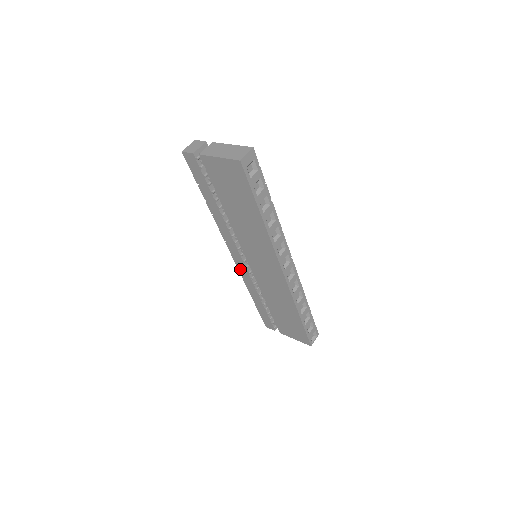
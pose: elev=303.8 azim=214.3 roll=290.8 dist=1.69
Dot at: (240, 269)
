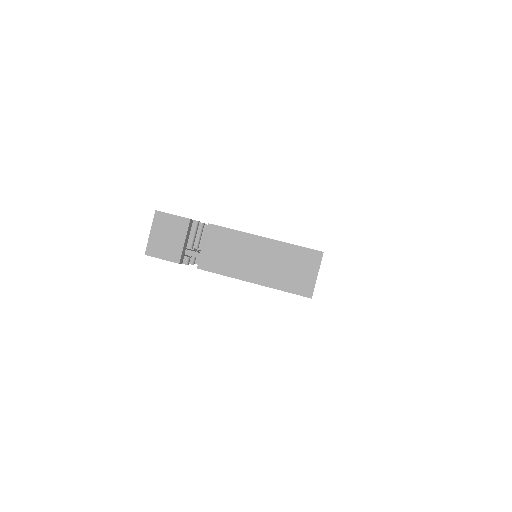
Dot at: occluded
